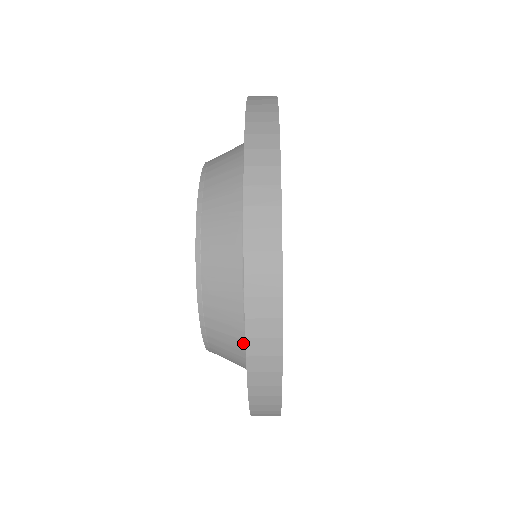
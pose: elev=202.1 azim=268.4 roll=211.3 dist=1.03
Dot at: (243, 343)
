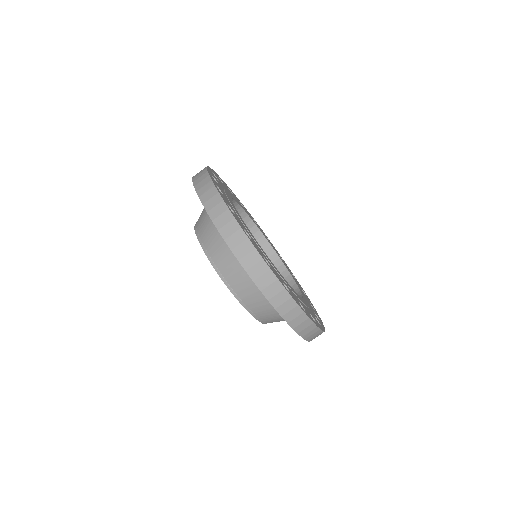
Dot at: occluded
